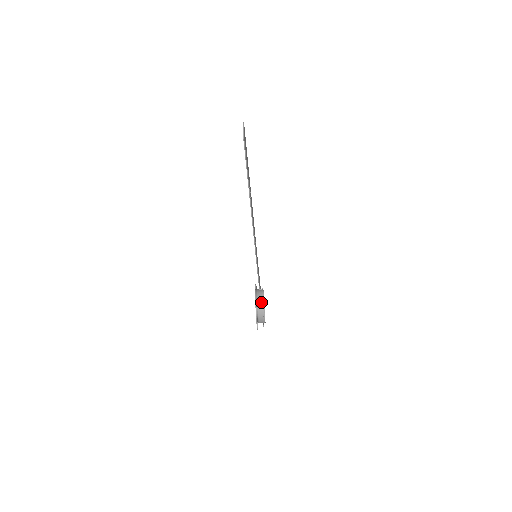
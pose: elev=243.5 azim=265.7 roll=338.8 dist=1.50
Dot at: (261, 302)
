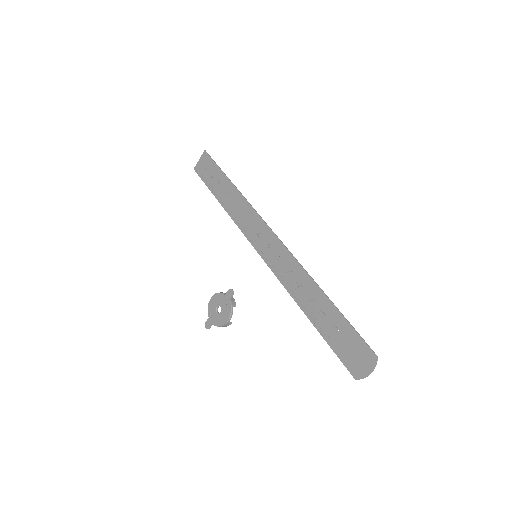
Dot at: (226, 326)
